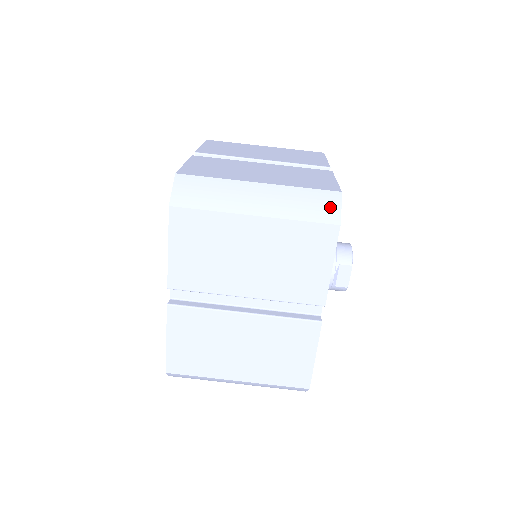
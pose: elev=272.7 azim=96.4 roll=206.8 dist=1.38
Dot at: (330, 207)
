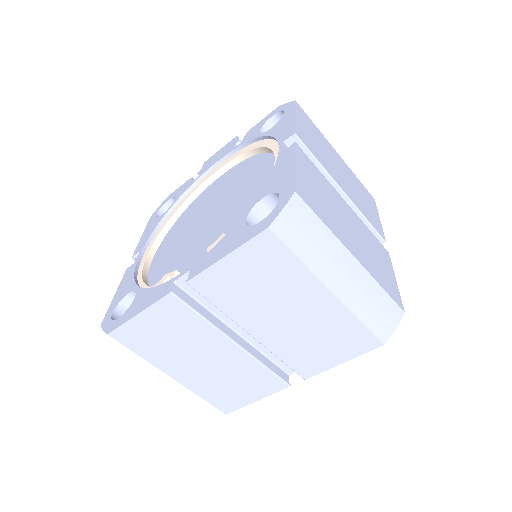
Dot at: (389, 323)
